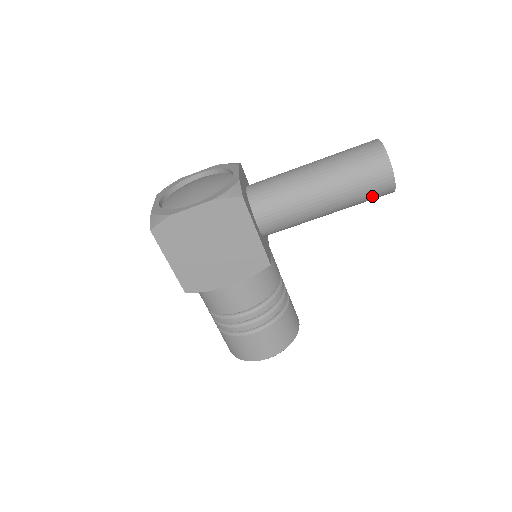
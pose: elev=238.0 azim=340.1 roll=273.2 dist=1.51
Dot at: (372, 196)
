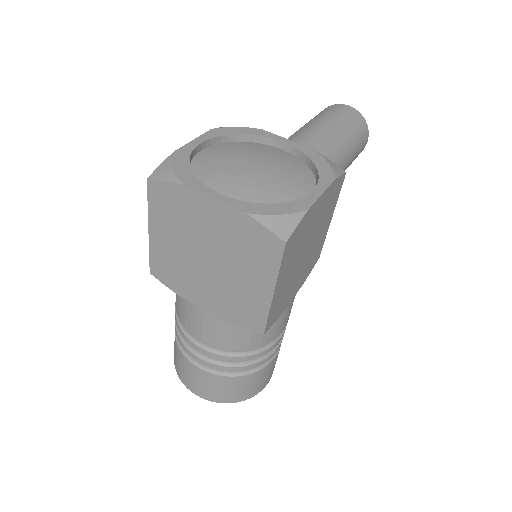
Dot at: occluded
